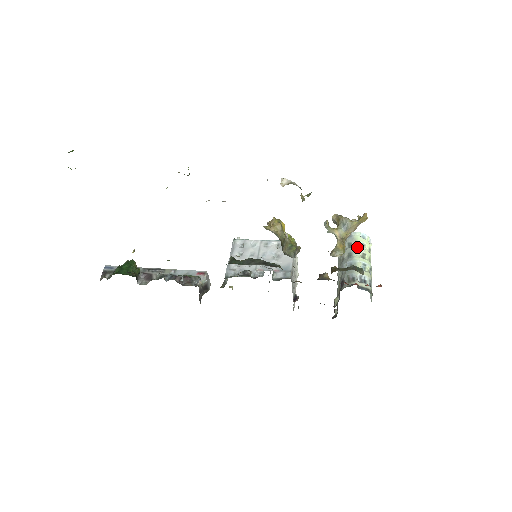
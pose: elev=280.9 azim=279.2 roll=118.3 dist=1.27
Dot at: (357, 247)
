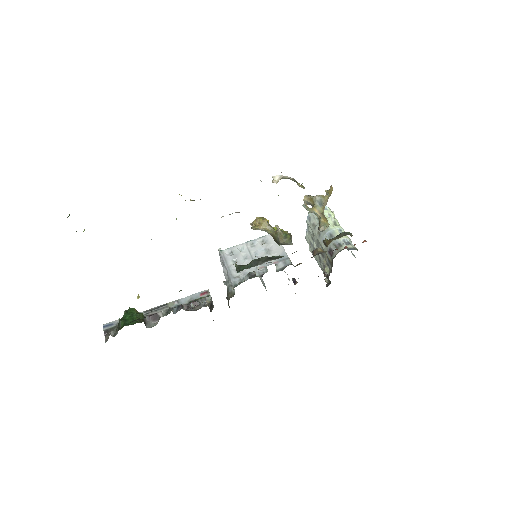
Dot at: (327, 218)
